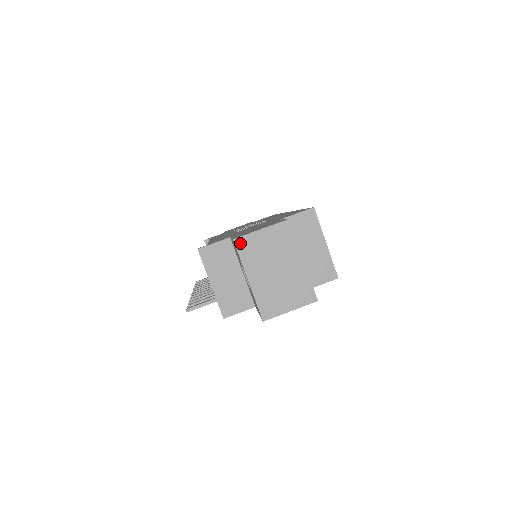
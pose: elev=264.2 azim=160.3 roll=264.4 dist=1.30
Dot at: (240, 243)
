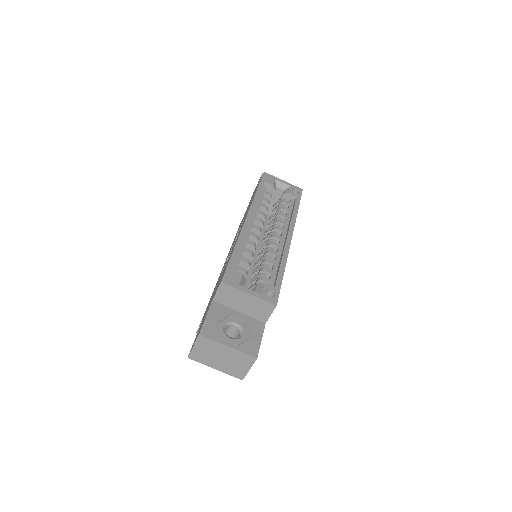
Dot at: (192, 357)
